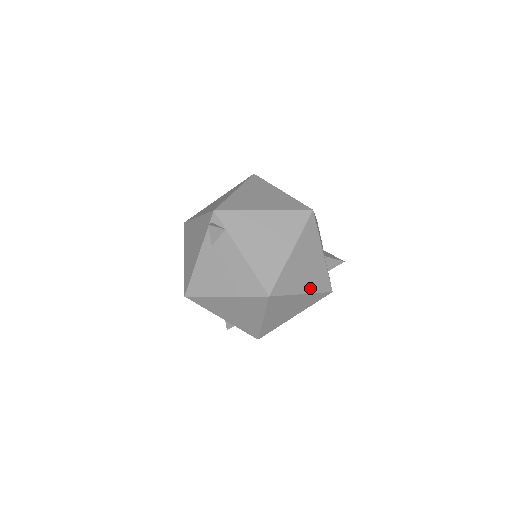
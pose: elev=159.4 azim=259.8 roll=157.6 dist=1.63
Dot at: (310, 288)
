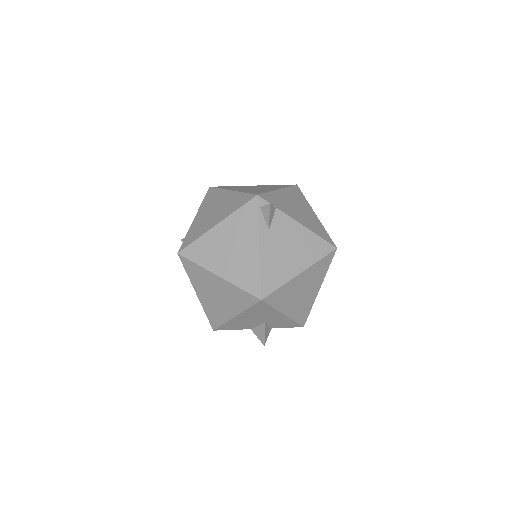
Dot at: occluded
